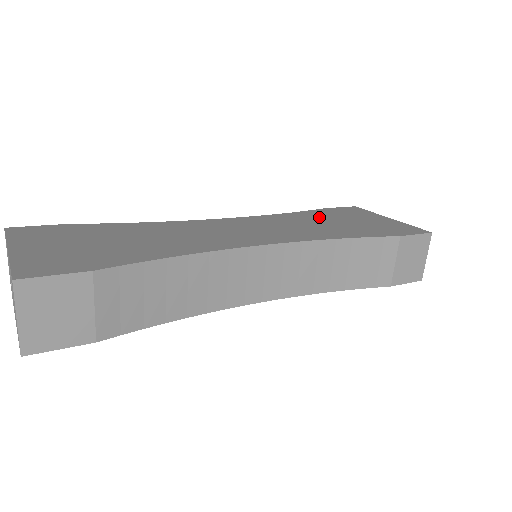
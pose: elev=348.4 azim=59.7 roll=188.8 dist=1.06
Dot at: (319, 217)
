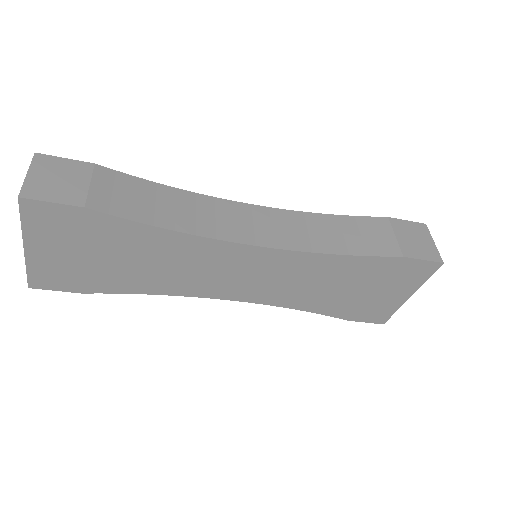
Dot at: occluded
